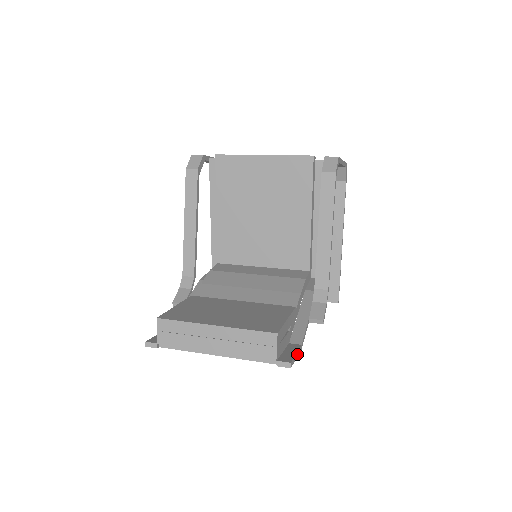
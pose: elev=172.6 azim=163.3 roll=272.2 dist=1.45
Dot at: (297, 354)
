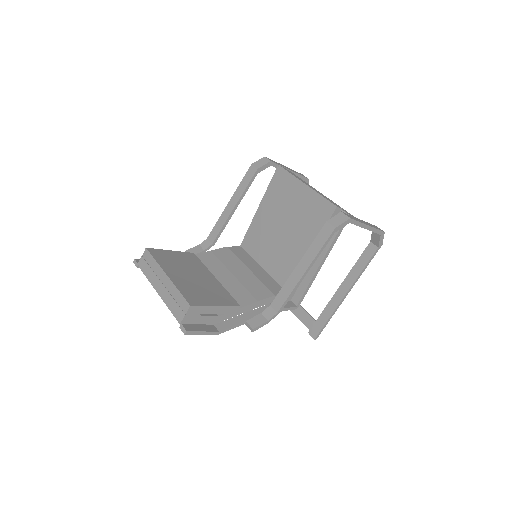
Dot at: (205, 333)
